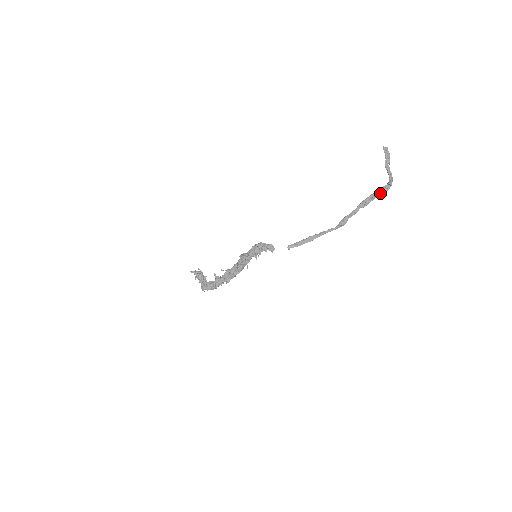
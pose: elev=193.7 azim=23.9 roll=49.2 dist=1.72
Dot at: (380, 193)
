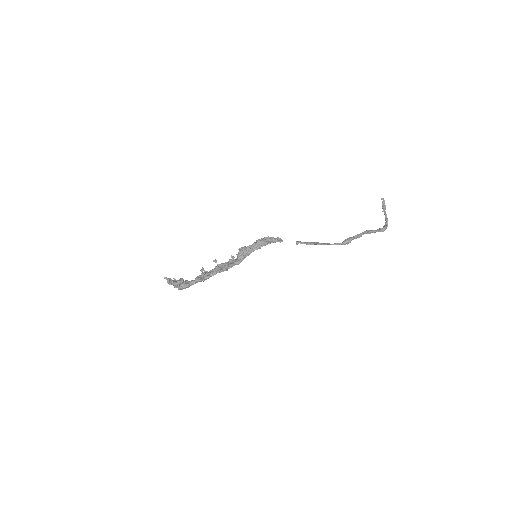
Dot at: (378, 230)
